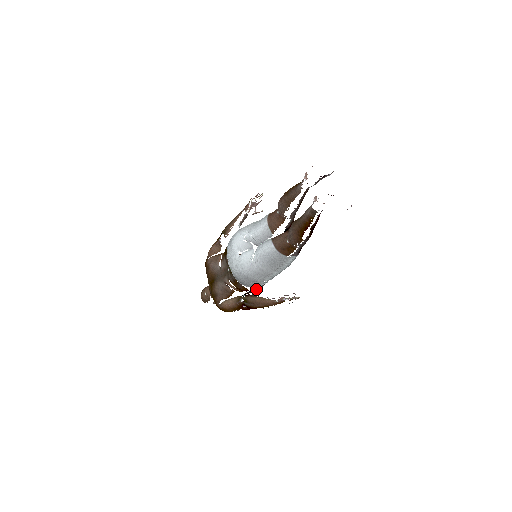
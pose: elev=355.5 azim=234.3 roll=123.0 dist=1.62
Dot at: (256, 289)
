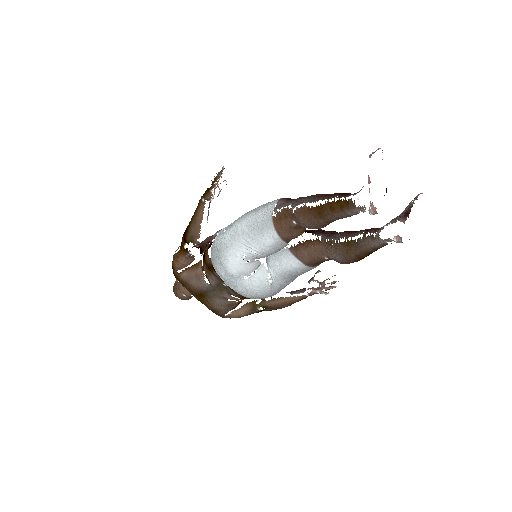
Dot at: occluded
